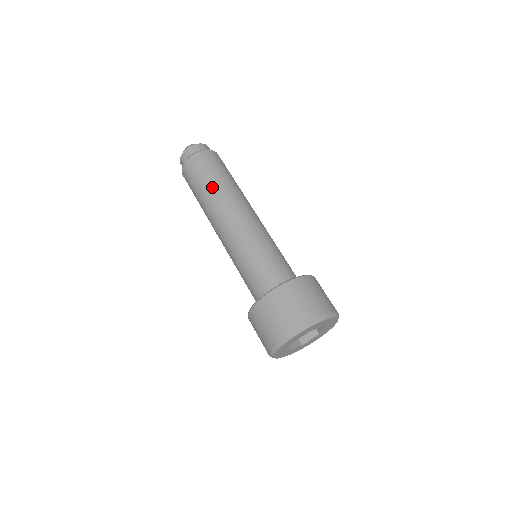
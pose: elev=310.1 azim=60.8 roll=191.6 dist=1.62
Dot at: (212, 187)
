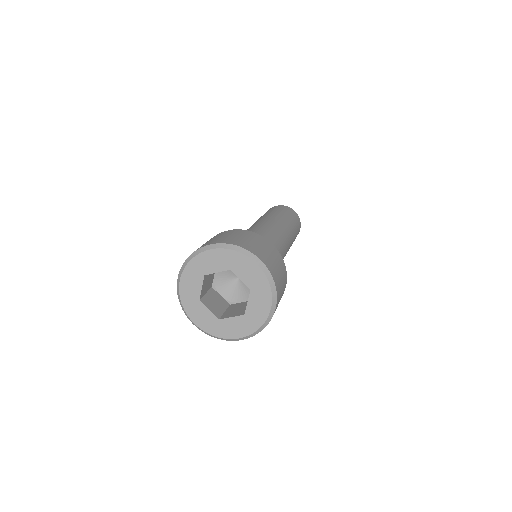
Dot at: (270, 213)
